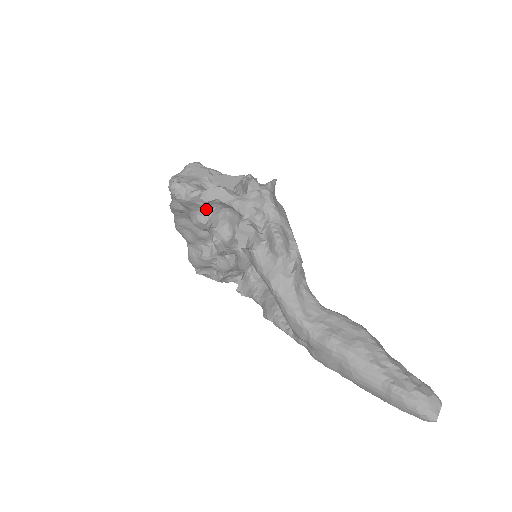
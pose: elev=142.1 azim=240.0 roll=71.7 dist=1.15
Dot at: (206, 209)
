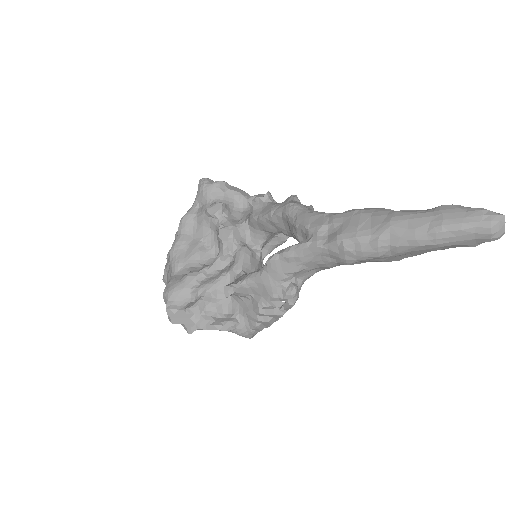
Dot at: (225, 199)
